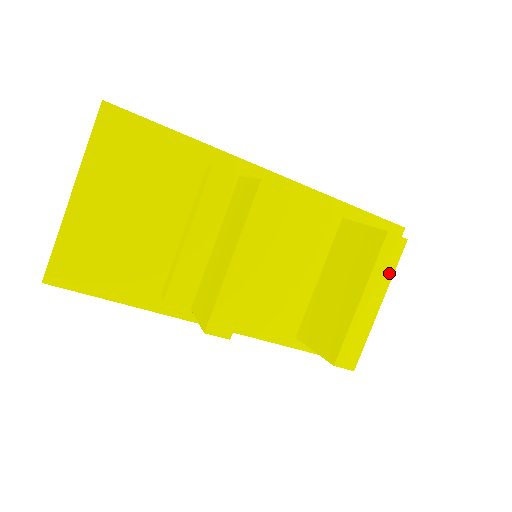
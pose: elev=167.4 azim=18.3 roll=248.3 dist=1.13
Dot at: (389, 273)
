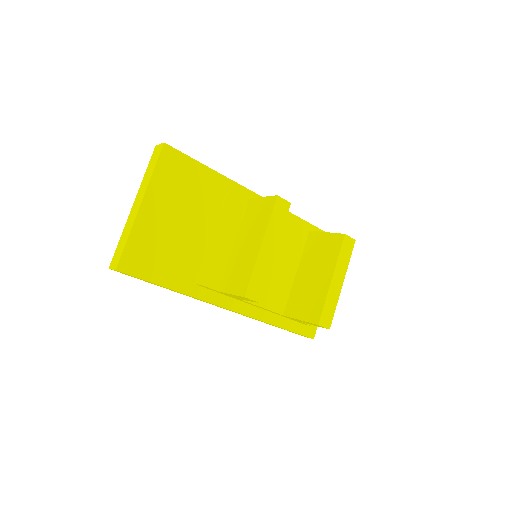
Dot at: (347, 262)
